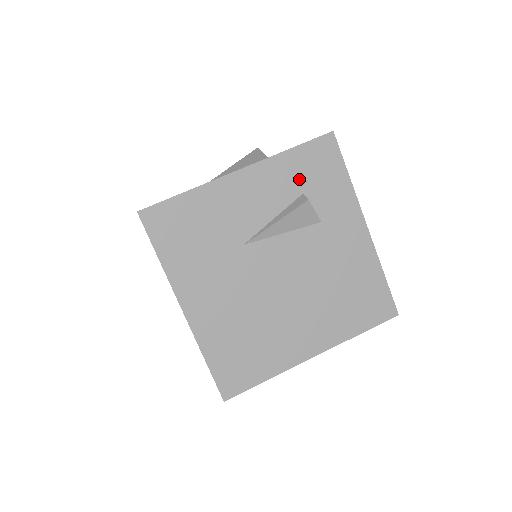
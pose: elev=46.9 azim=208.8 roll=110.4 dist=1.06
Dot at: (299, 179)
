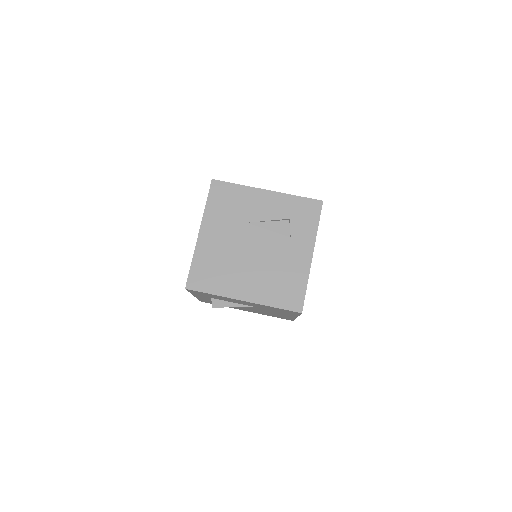
Dot at: (292, 211)
